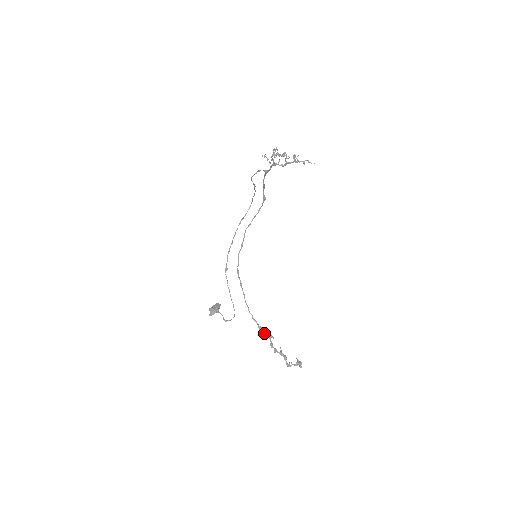
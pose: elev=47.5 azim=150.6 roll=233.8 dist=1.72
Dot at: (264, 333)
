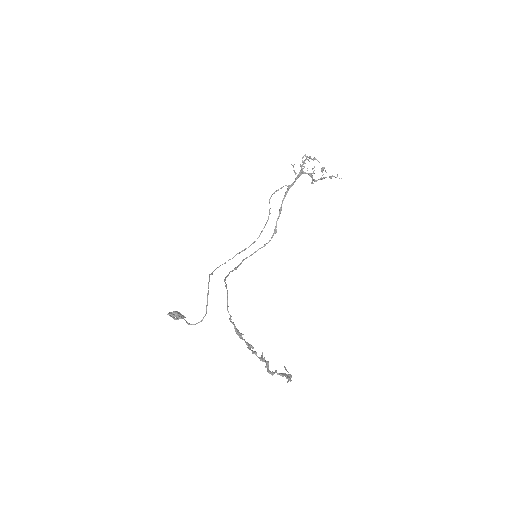
Dot at: (241, 338)
